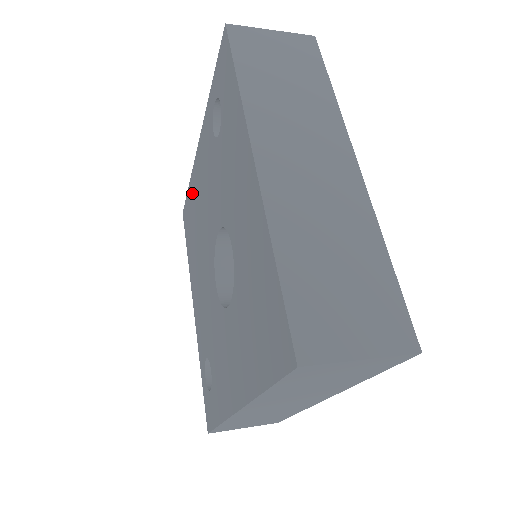
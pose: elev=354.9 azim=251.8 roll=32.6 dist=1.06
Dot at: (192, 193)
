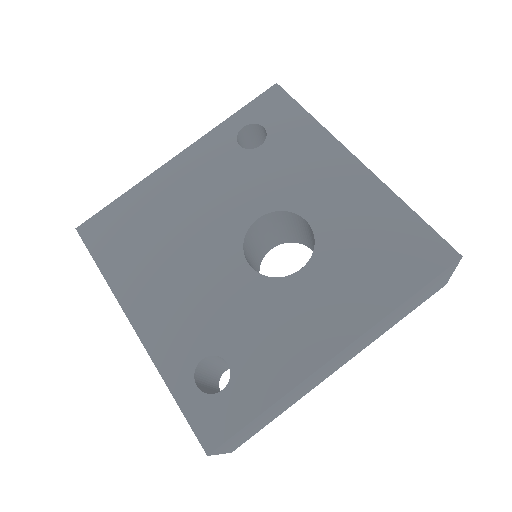
Dot at: (141, 200)
